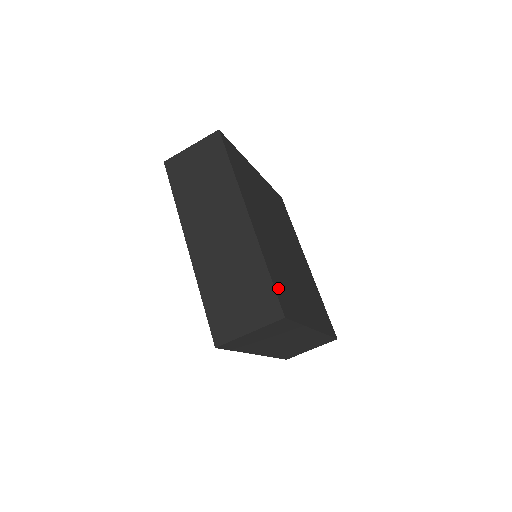
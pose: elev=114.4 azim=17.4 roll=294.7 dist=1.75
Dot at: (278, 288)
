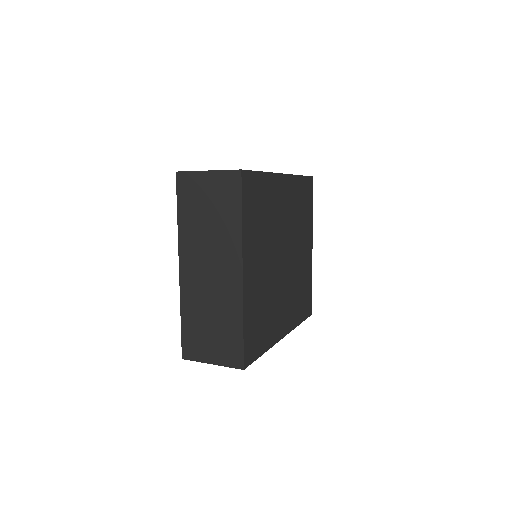
Dot at: (256, 183)
